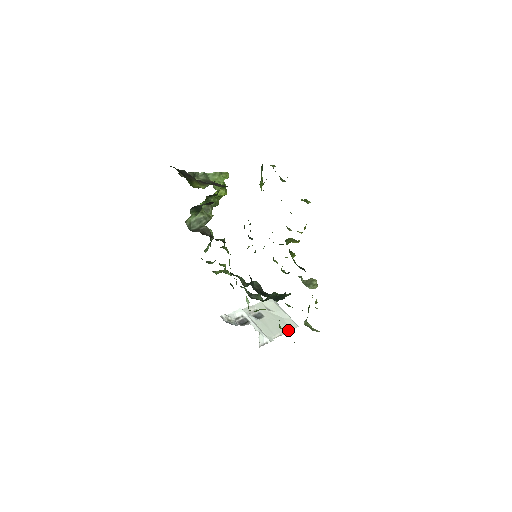
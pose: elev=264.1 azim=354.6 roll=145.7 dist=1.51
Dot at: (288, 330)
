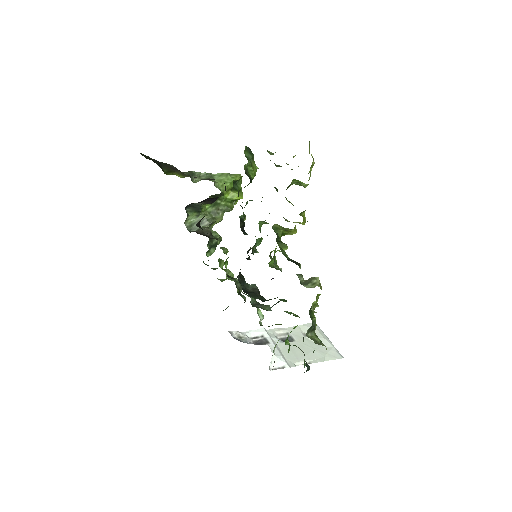
Dot at: (324, 359)
